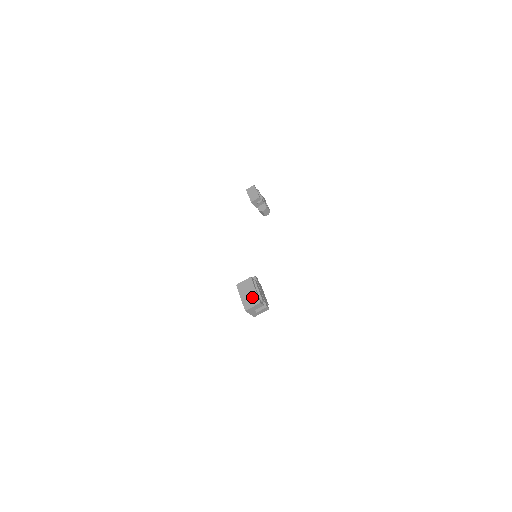
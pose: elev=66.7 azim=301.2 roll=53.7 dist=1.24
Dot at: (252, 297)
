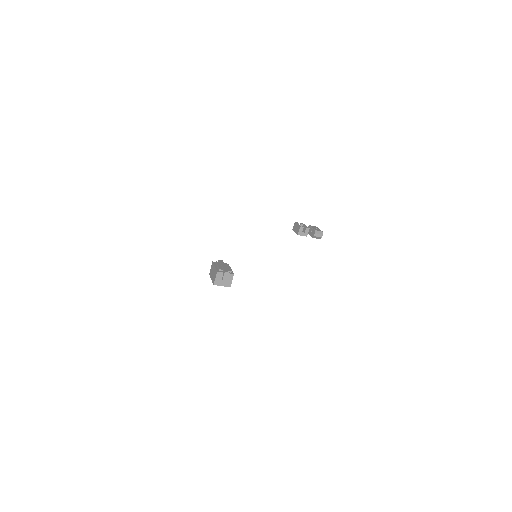
Dot at: (214, 273)
